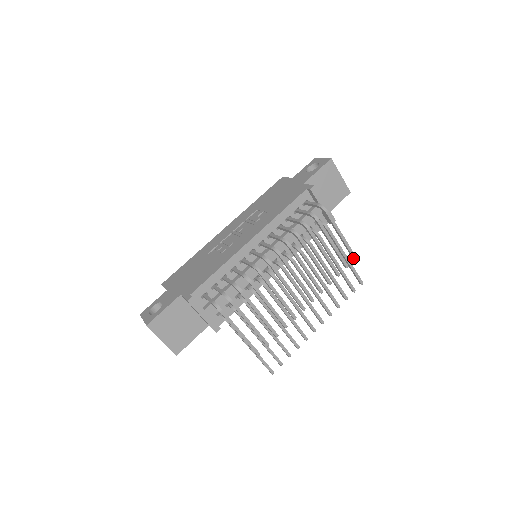
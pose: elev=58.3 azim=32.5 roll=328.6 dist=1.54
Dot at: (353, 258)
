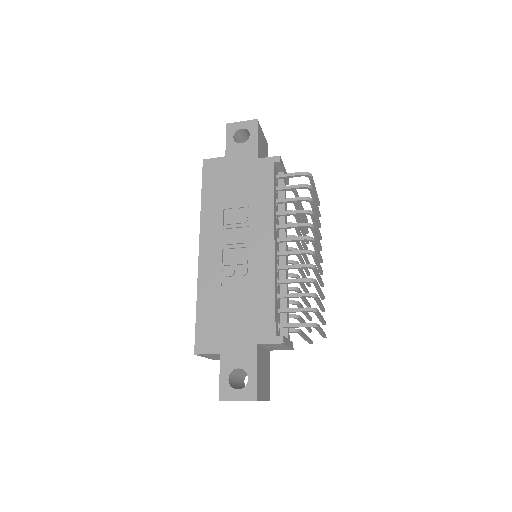
Dot at: (319, 205)
